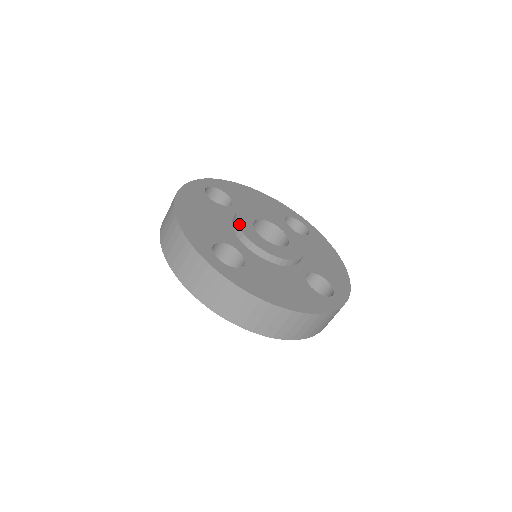
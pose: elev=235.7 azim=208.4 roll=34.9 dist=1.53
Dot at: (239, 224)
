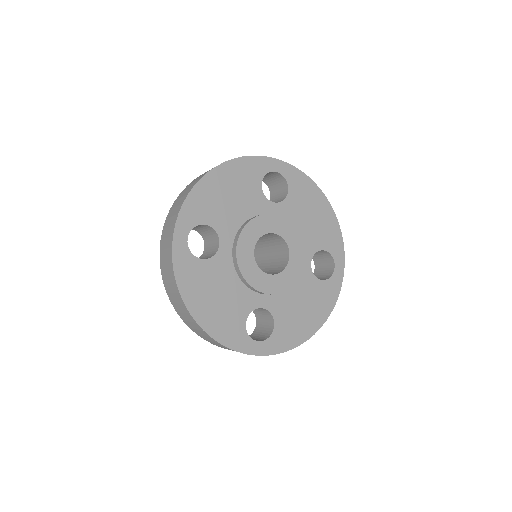
Dot at: (249, 282)
